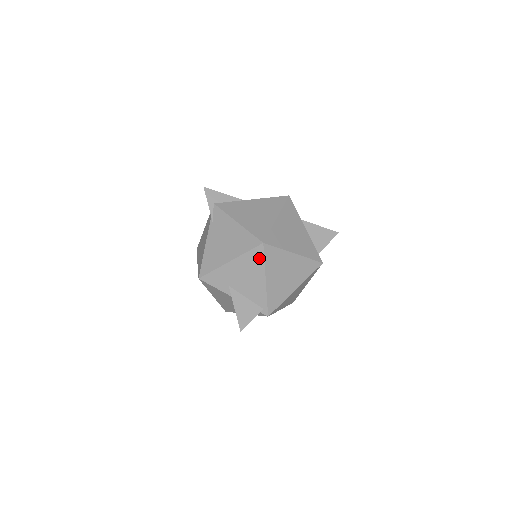
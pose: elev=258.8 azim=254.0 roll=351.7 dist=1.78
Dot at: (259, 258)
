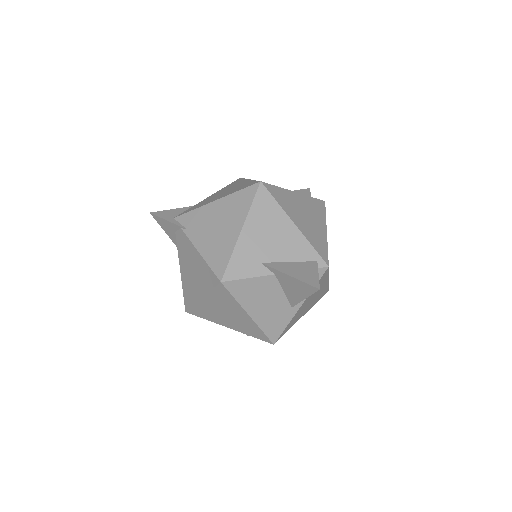
Dot at: (269, 202)
